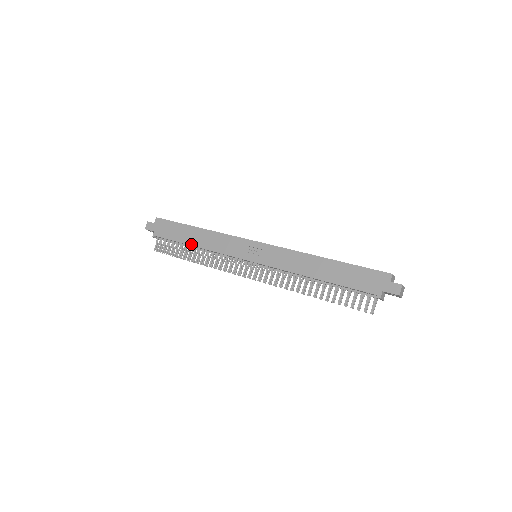
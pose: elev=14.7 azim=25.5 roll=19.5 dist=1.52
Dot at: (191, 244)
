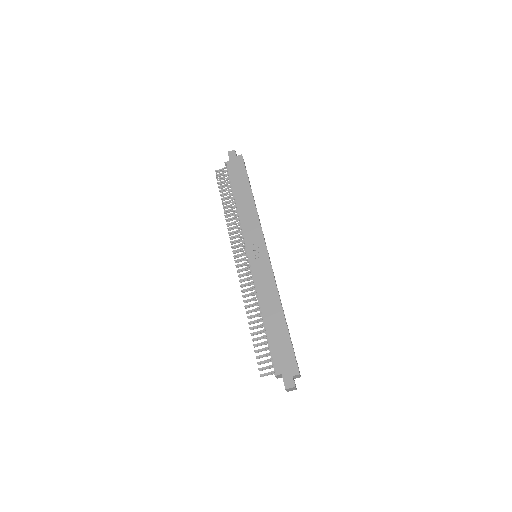
Dot at: (236, 198)
